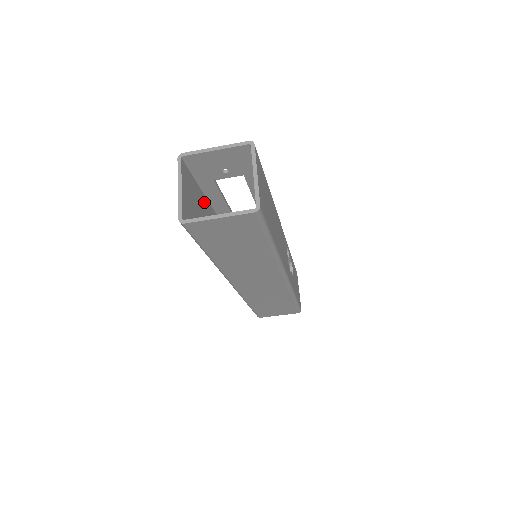
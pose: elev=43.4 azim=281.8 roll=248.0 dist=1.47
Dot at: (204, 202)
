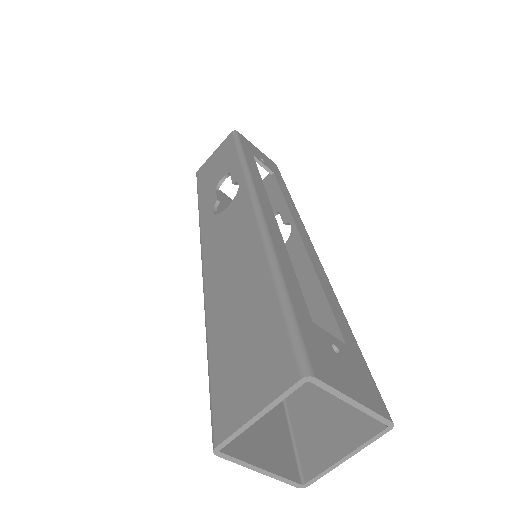
Dot at: (269, 299)
